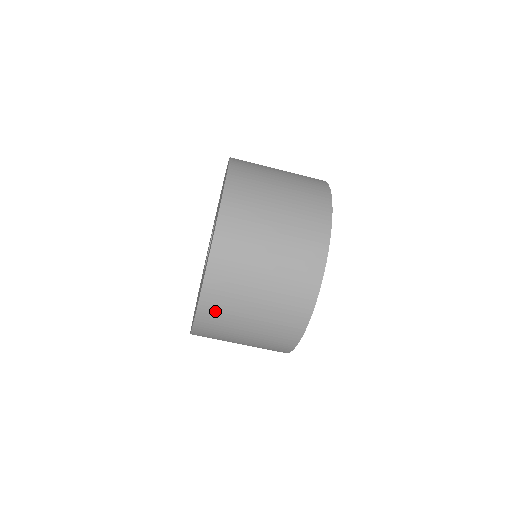
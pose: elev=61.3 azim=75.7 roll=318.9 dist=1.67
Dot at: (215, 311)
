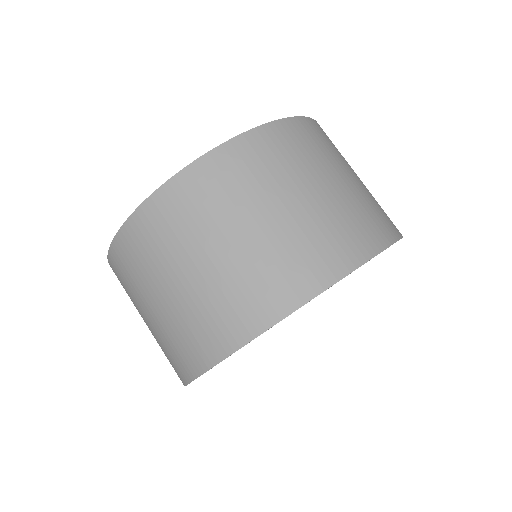
Dot at: (190, 198)
